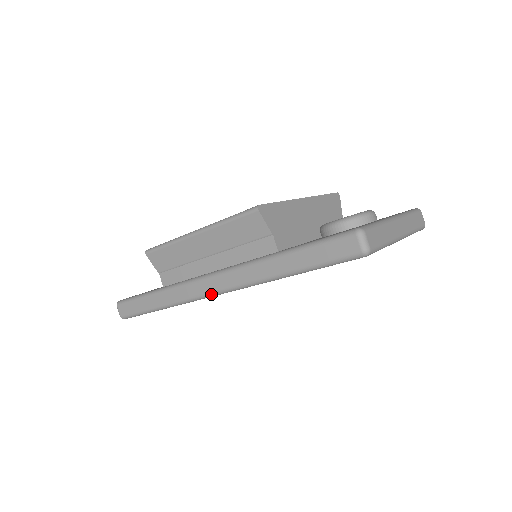
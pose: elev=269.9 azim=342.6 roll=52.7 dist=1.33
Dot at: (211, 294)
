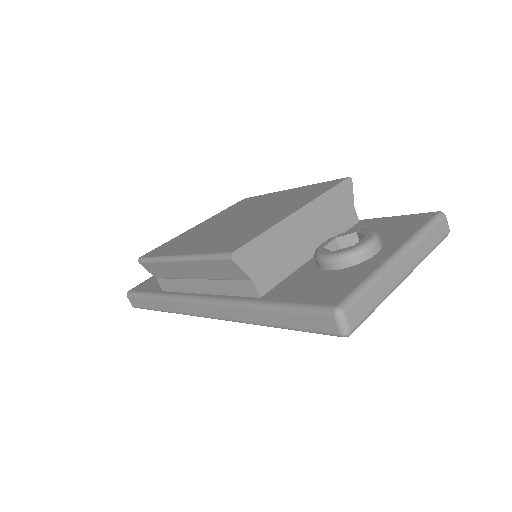
Dot at: occluded
